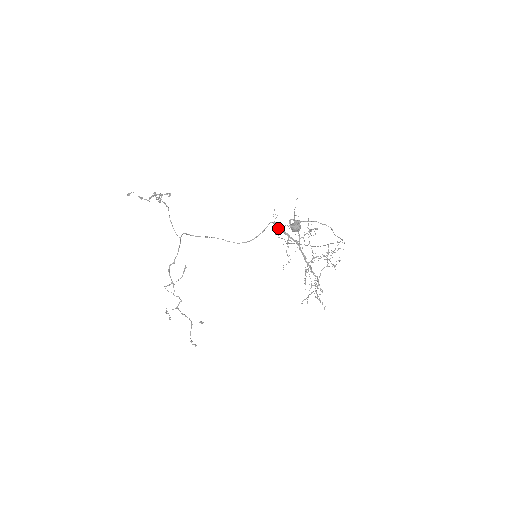
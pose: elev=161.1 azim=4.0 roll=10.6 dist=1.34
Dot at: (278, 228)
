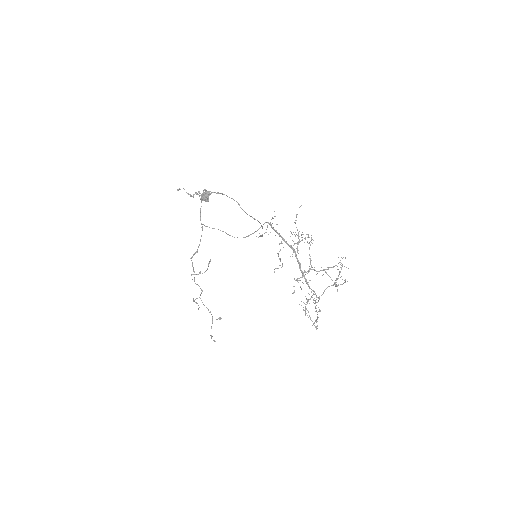
Dot at: (273, 229)
